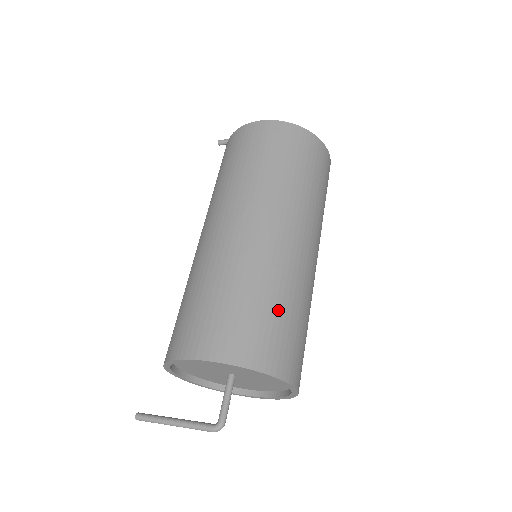
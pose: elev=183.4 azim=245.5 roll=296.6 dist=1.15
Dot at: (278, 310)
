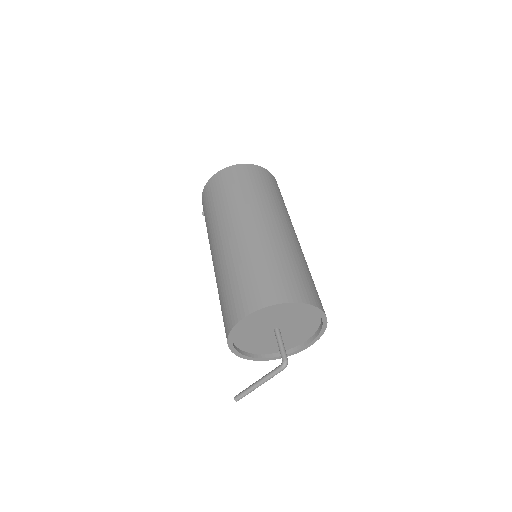
Dot at: (275, 266)
